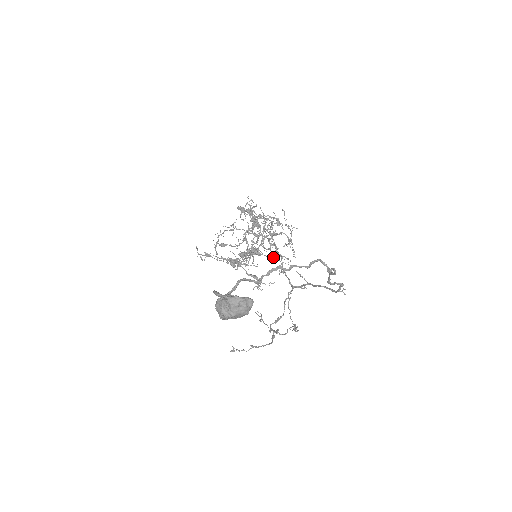
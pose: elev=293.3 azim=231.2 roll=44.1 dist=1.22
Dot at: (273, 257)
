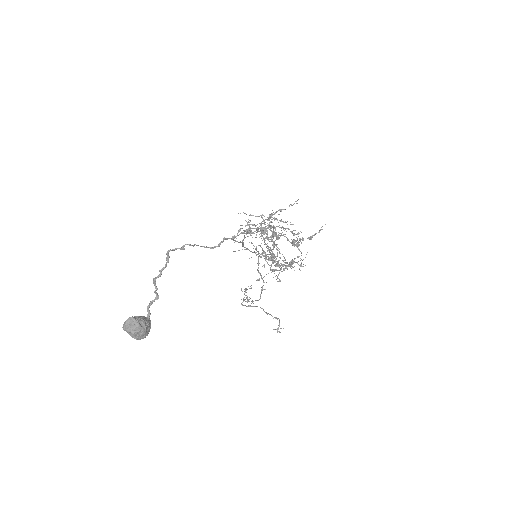
Dot at: occluded
